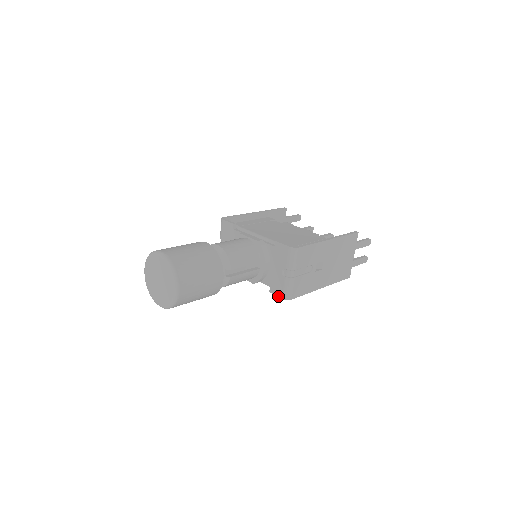
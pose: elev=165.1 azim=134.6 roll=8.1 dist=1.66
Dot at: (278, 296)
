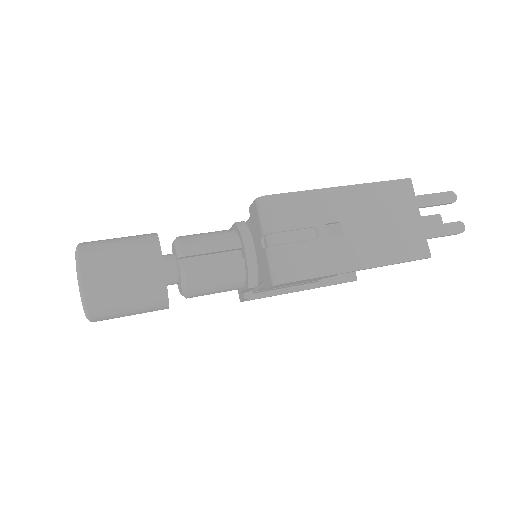
Dot at: (269, 286)
